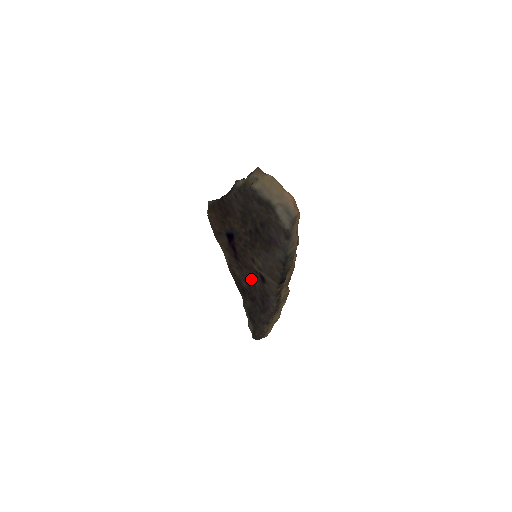
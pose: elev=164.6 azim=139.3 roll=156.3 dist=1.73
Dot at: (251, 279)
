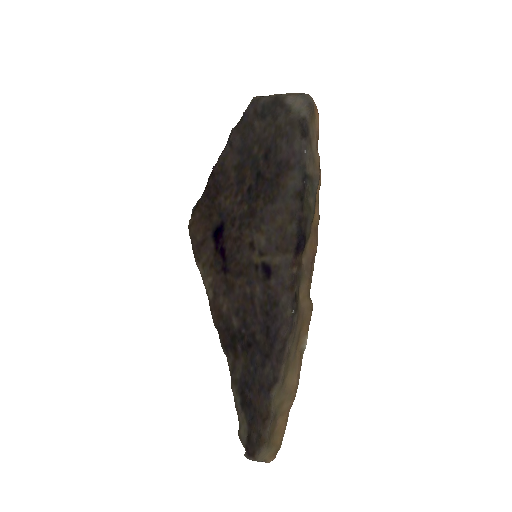
Dot at: (247, 295)
